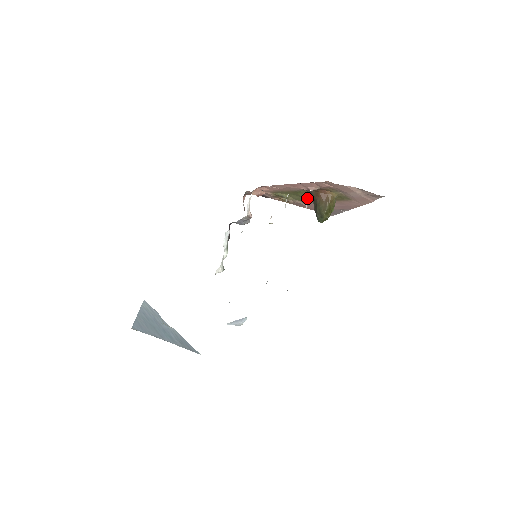
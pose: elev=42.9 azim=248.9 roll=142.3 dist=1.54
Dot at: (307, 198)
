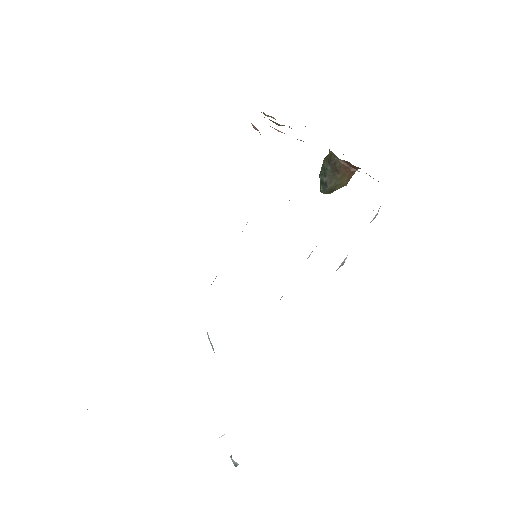
Dot at: occluded
